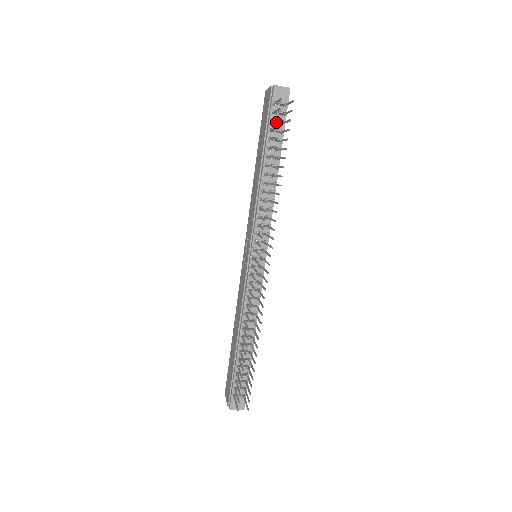
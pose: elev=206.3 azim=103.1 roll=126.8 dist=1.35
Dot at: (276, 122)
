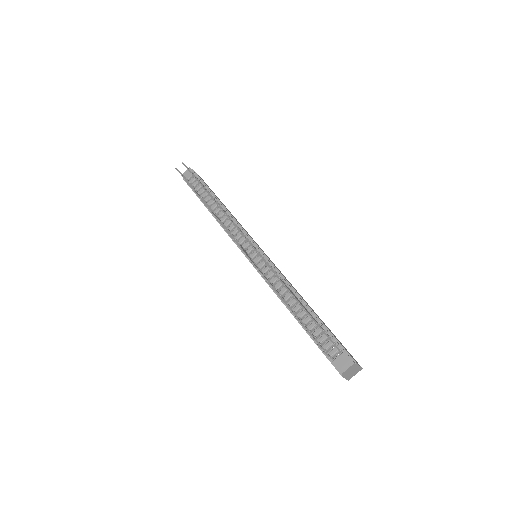
Dot at: (197, 186)
